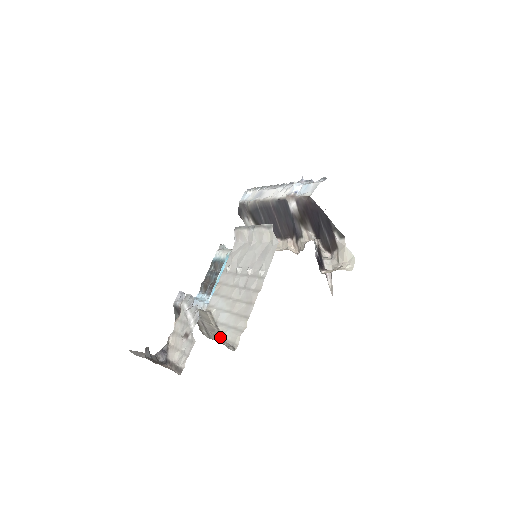
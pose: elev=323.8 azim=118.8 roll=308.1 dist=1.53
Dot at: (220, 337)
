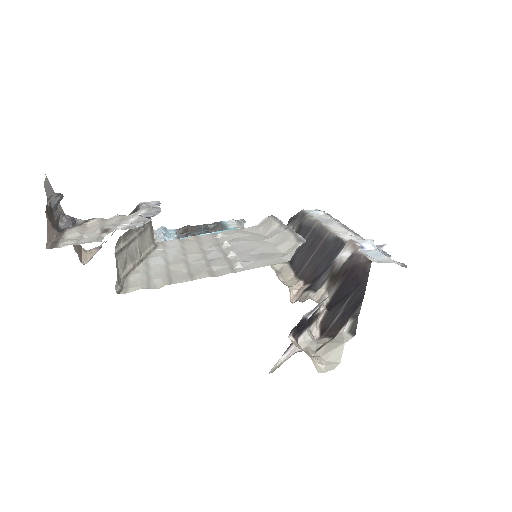
Dot at: (128, 270)
